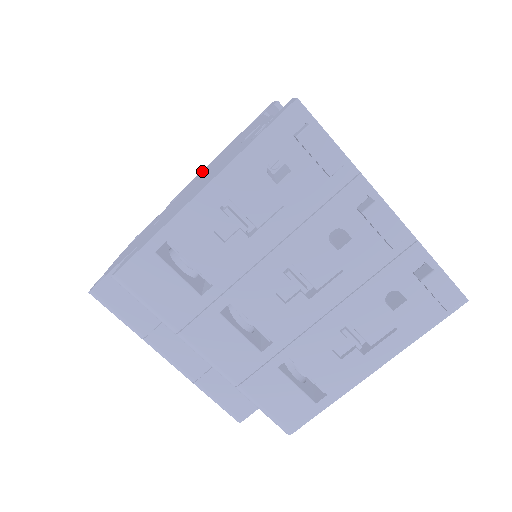
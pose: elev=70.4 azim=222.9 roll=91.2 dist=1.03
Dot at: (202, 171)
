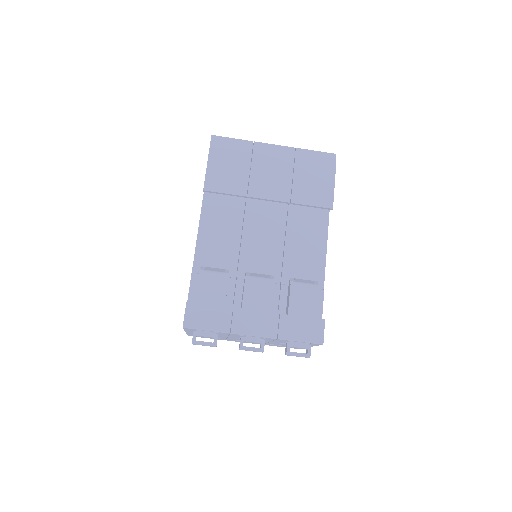
Dot at: occluded
